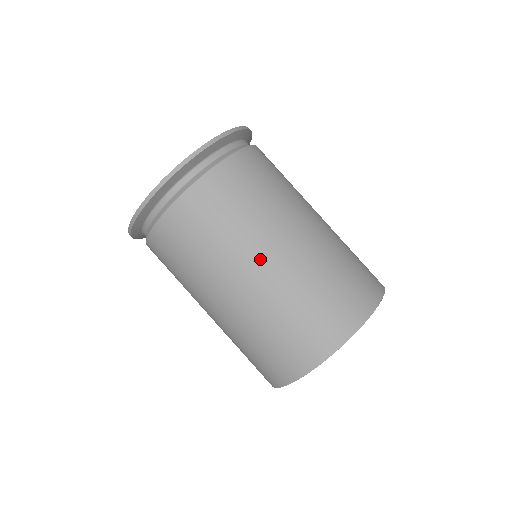
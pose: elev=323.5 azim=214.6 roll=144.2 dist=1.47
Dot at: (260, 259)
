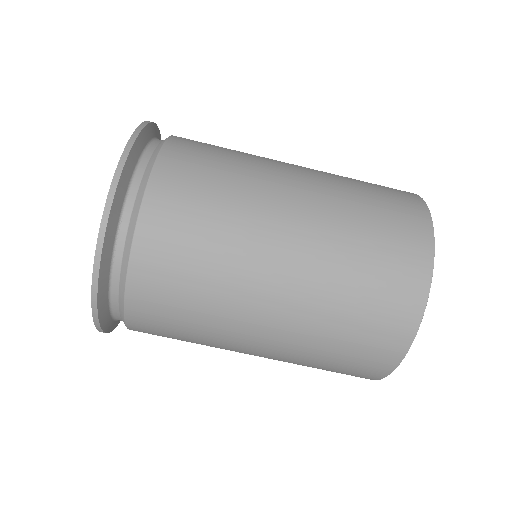
Dot at: (274, 261)
